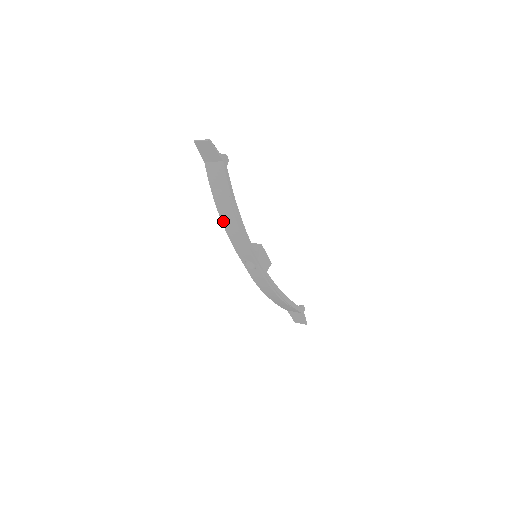
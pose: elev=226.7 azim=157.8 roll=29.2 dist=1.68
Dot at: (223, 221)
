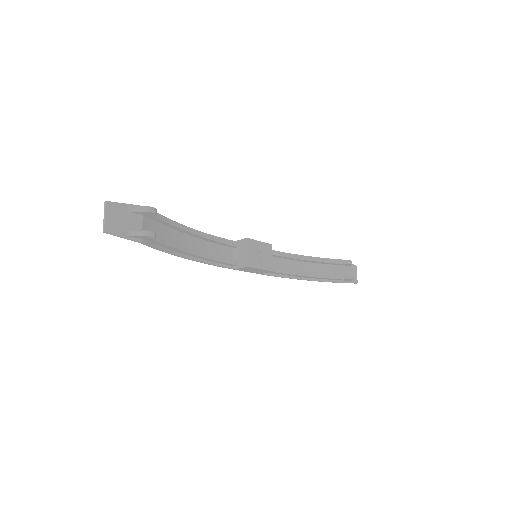
Dot at: occluded
